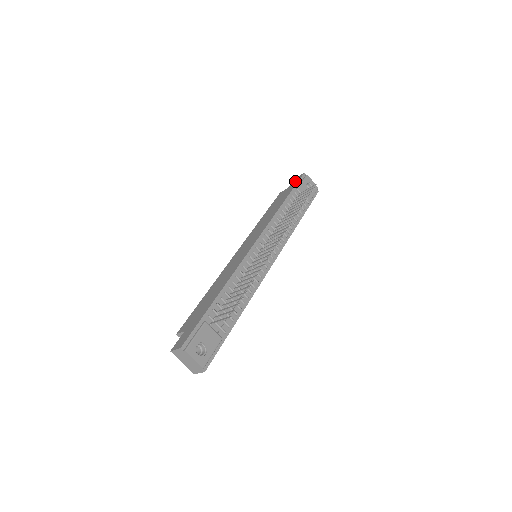
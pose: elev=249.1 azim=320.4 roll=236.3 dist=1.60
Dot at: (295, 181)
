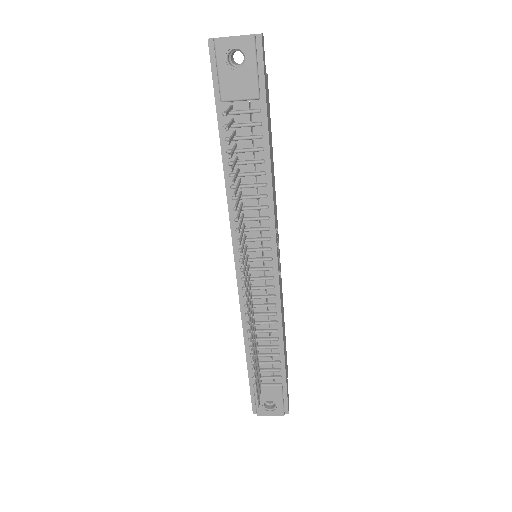
Dot at: occluded
